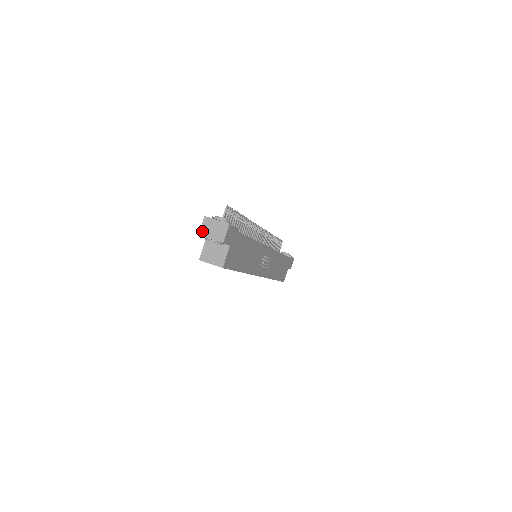
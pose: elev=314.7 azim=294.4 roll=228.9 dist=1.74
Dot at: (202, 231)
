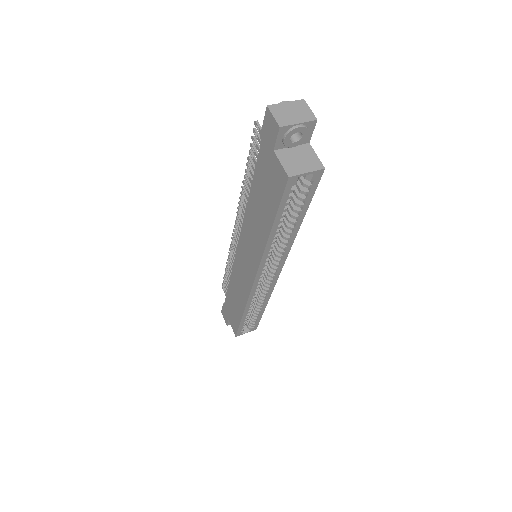
Dot at: (280, 121)
